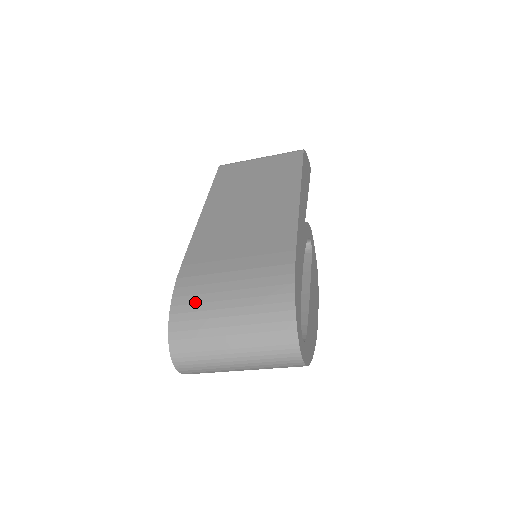
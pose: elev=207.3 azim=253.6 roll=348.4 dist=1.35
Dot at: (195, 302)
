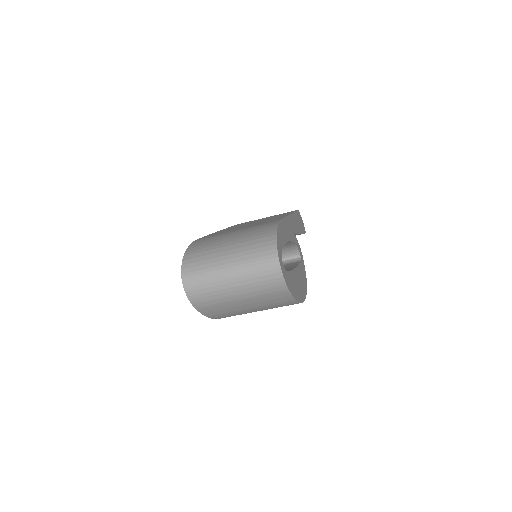
Dot at: (205, 244)
